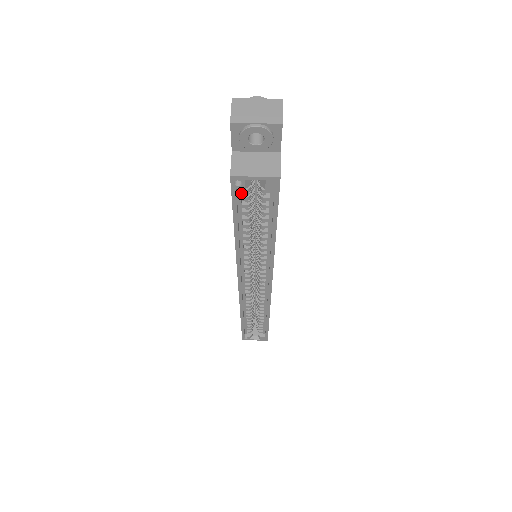
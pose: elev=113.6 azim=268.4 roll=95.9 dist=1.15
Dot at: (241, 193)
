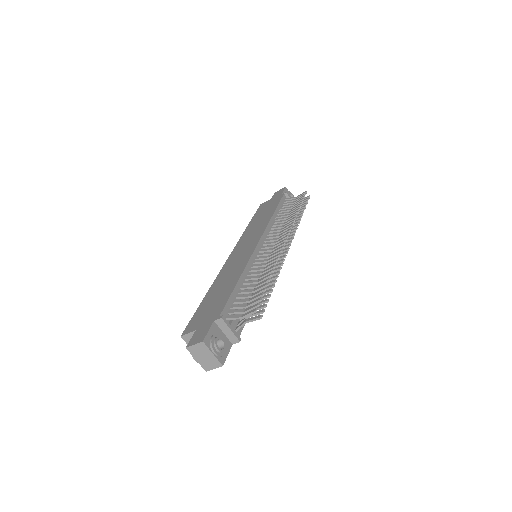
Dot at: occluded
